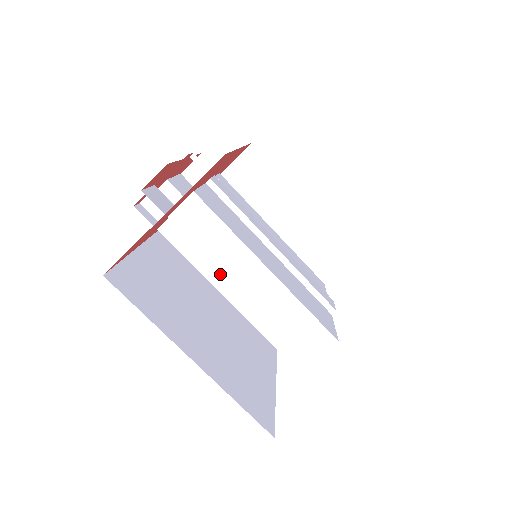
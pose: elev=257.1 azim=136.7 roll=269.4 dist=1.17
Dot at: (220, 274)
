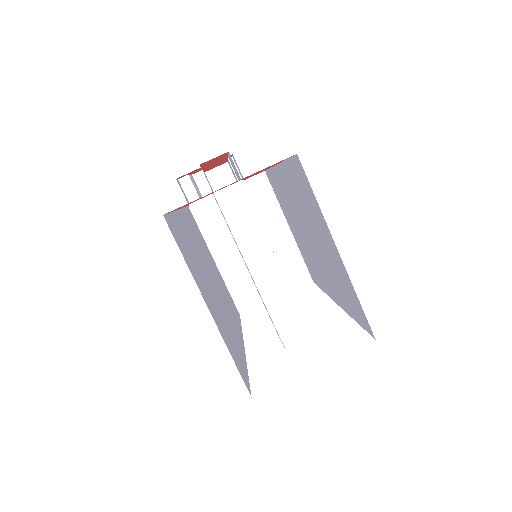
Dot at: (227, 259)
